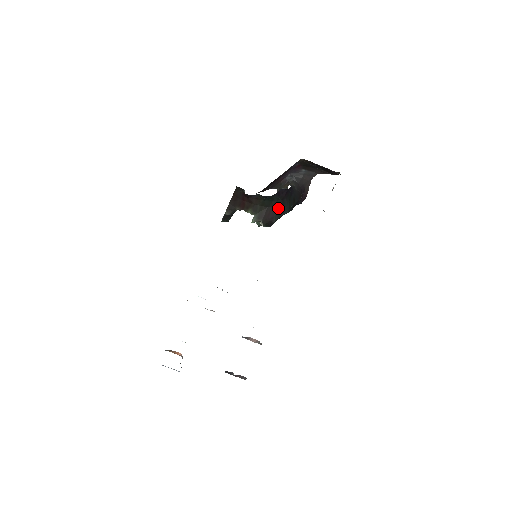
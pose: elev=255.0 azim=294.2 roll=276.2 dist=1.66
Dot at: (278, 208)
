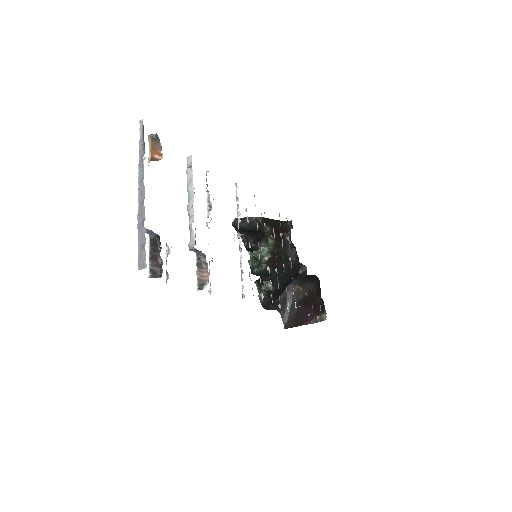
Dot at: (283, 271)
